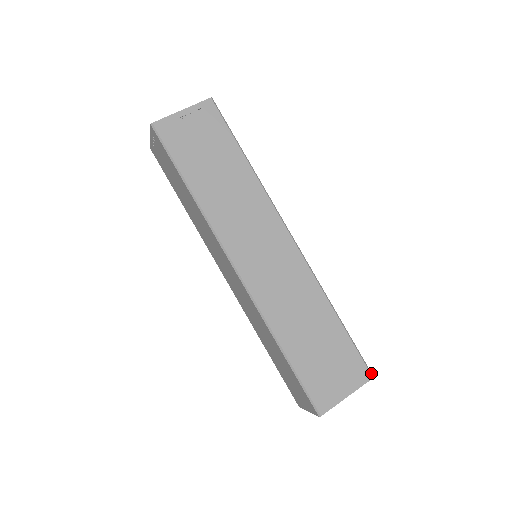
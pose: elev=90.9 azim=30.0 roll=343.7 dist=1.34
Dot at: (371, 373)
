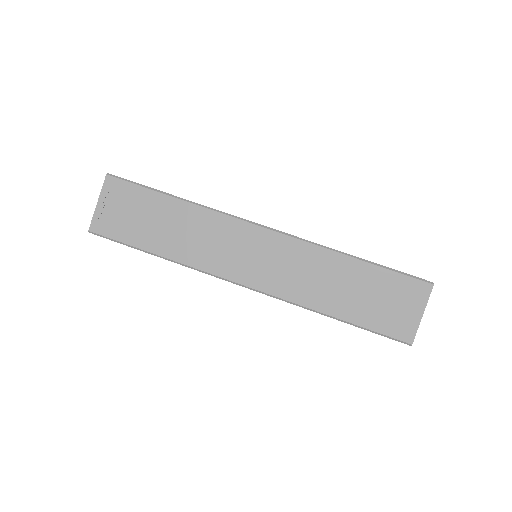
Dot at: occluded
